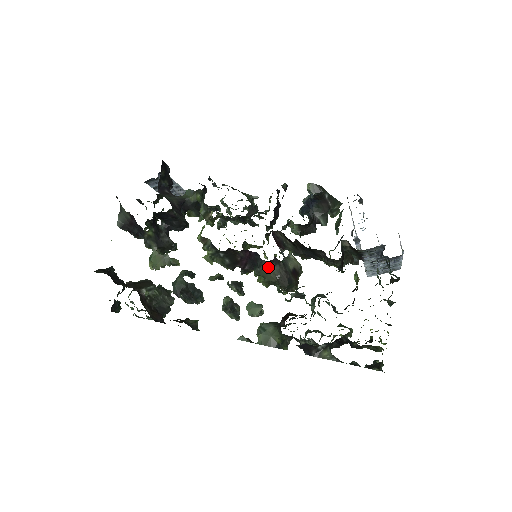
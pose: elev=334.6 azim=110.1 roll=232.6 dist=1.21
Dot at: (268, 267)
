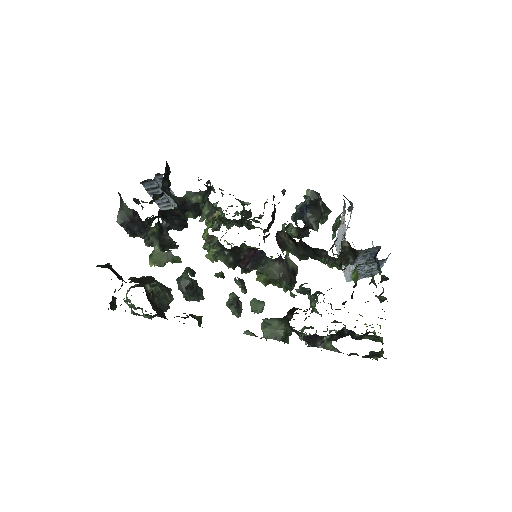
Dot at: (272, 265)
